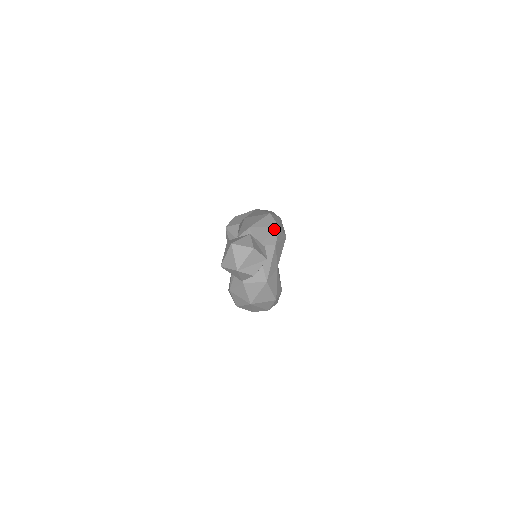
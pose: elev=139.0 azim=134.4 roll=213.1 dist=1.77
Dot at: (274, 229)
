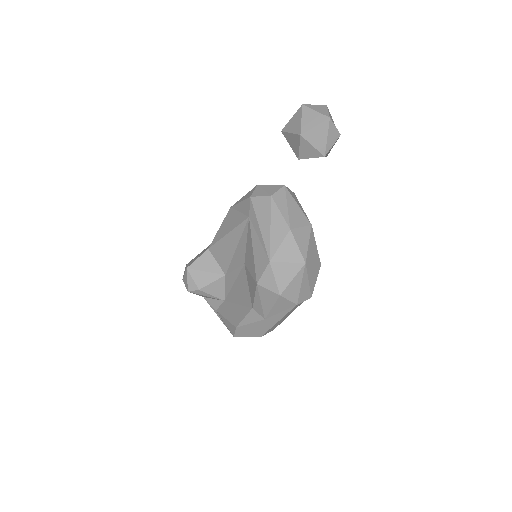
Dot at: occluded
